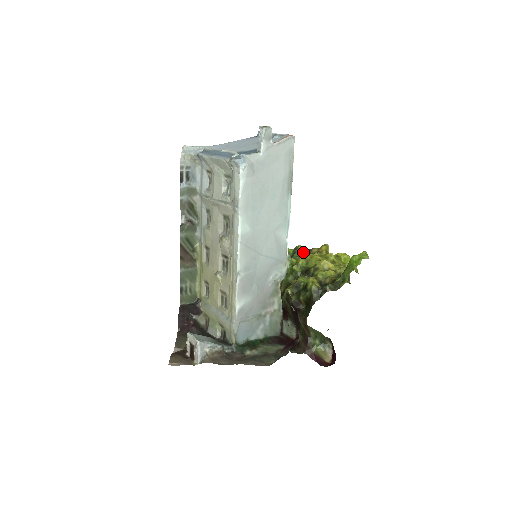
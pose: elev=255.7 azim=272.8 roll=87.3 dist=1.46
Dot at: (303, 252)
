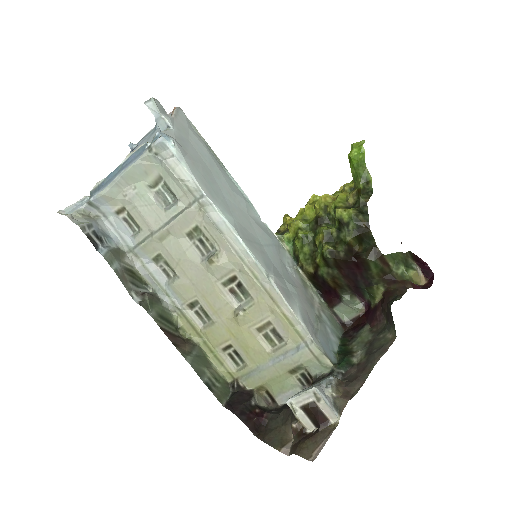
Dot at: occluded
